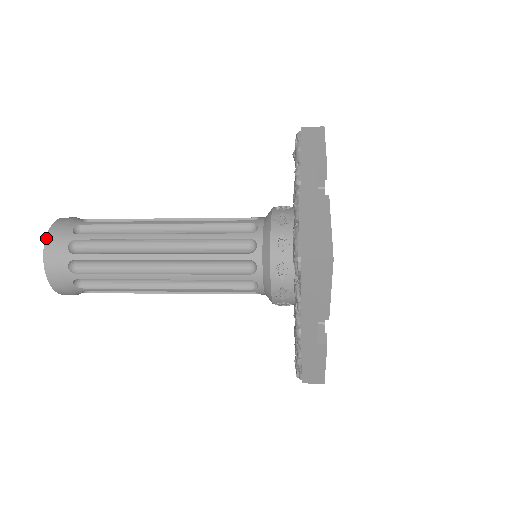
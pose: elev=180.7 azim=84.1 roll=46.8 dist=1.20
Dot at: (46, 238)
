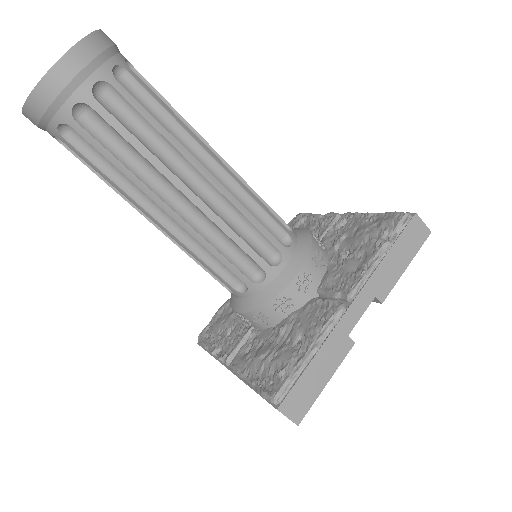
Dot at: occluded
